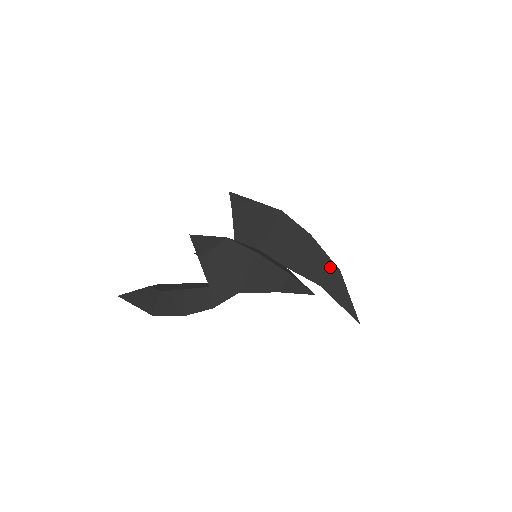
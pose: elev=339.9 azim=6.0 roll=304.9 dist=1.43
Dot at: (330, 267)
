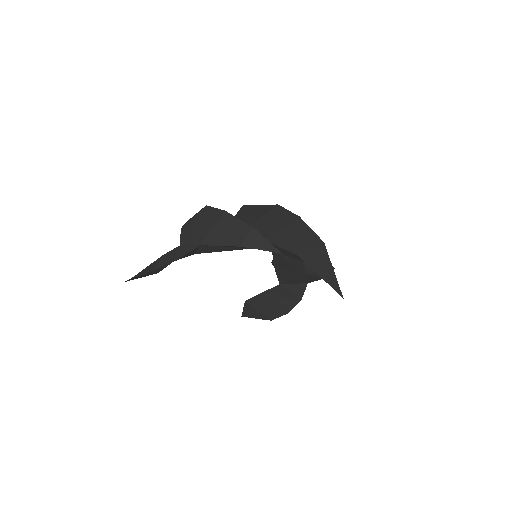
Dot at: (313, 240)
